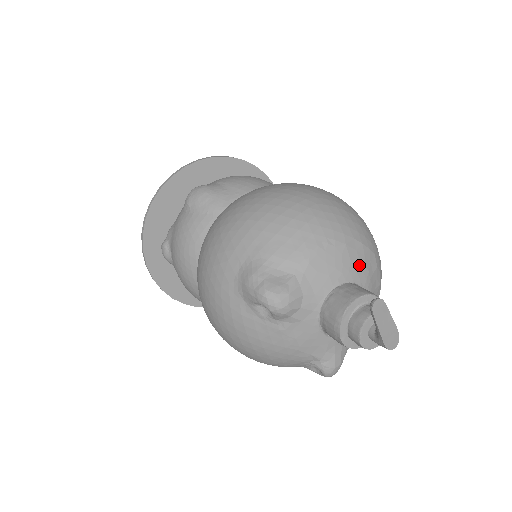
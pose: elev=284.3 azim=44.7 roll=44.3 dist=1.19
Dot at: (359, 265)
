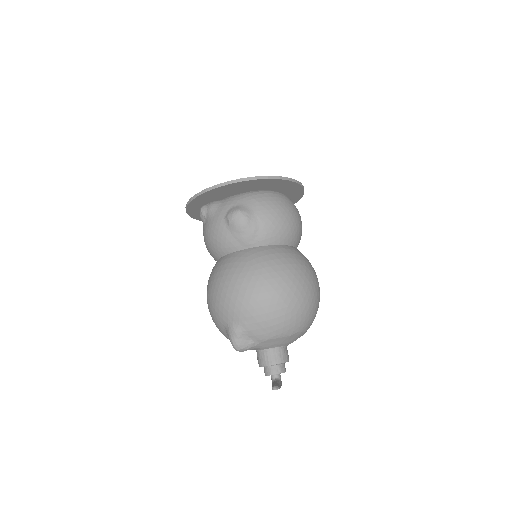
Dot at: (292, 340)
